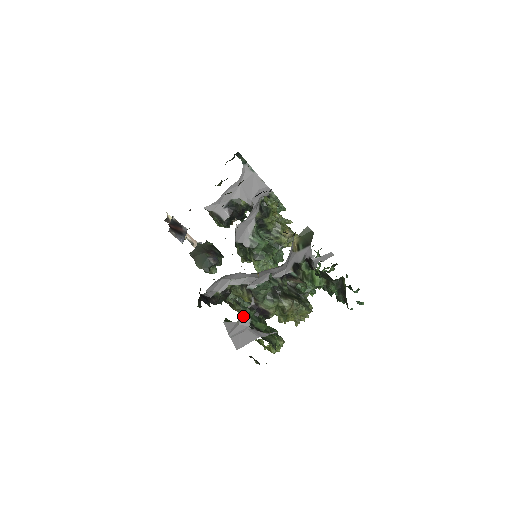
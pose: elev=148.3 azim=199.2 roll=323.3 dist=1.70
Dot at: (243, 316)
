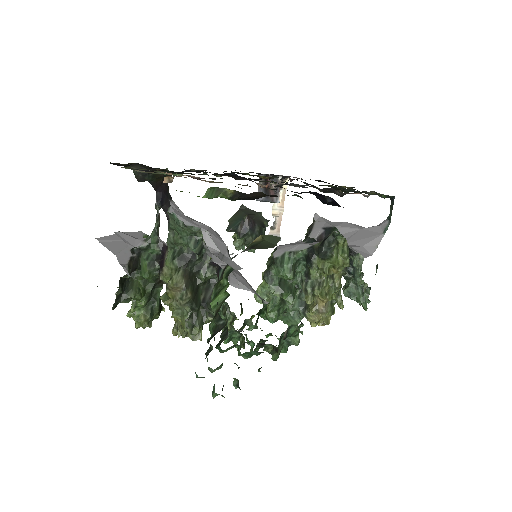
Dot at: (147, 237)
